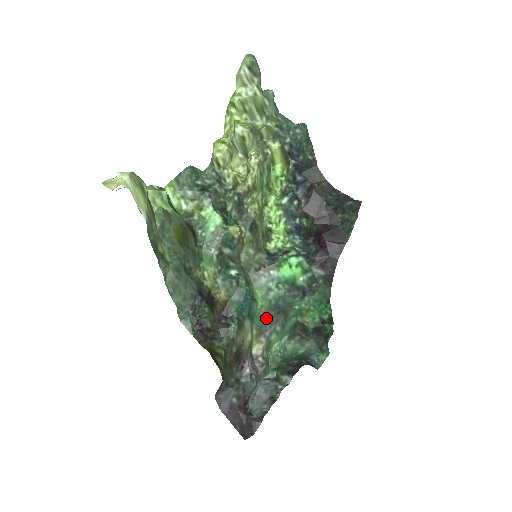
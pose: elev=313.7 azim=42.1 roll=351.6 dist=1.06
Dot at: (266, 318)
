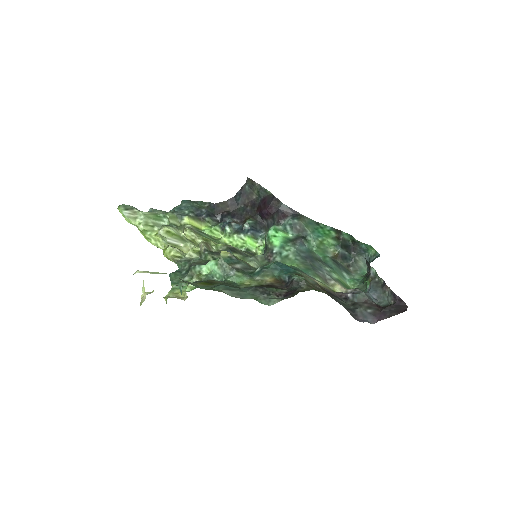
Dot at: (310, 268)
